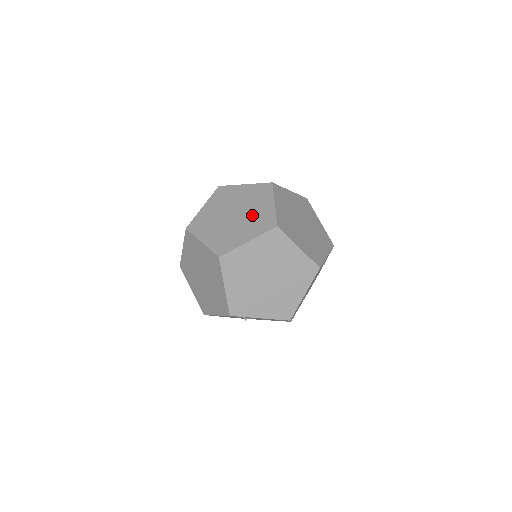
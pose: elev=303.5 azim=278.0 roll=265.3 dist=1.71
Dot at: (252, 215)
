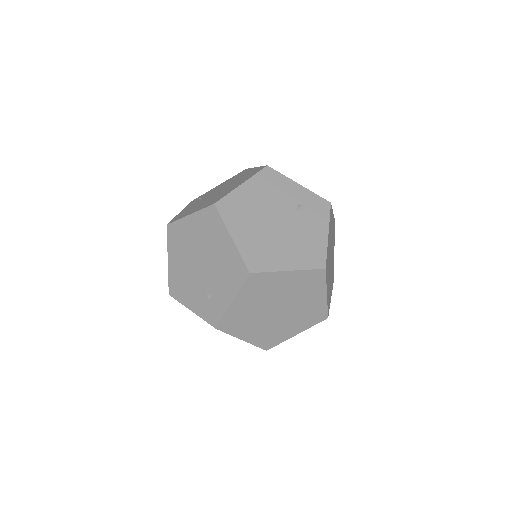
Dot at: (210, 288)
